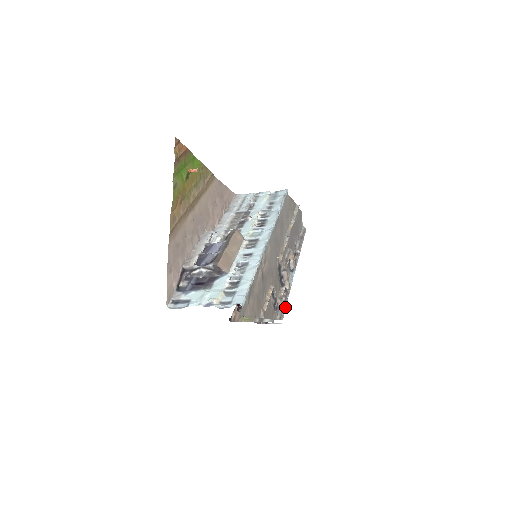
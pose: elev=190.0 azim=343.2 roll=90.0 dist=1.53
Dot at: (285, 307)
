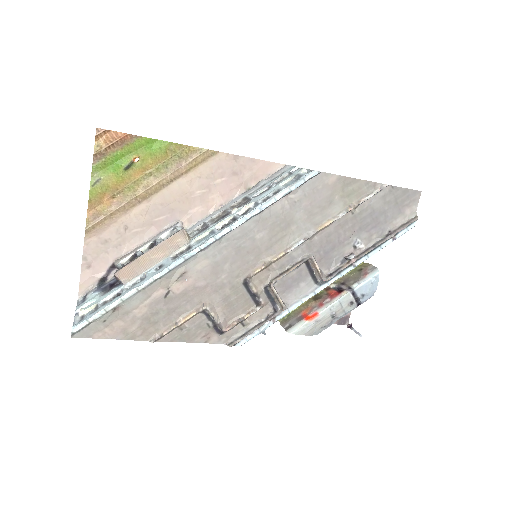
Dot at: (252, 332)
